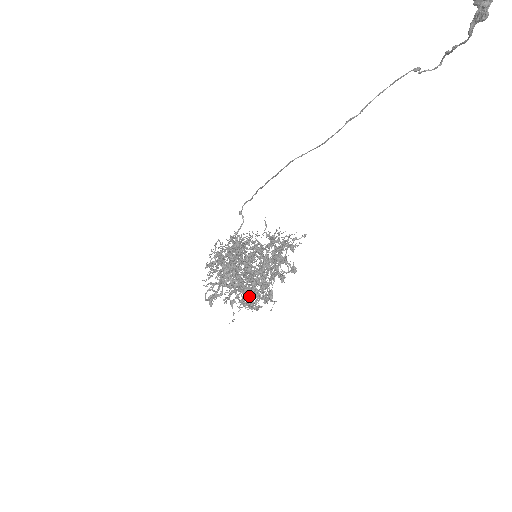
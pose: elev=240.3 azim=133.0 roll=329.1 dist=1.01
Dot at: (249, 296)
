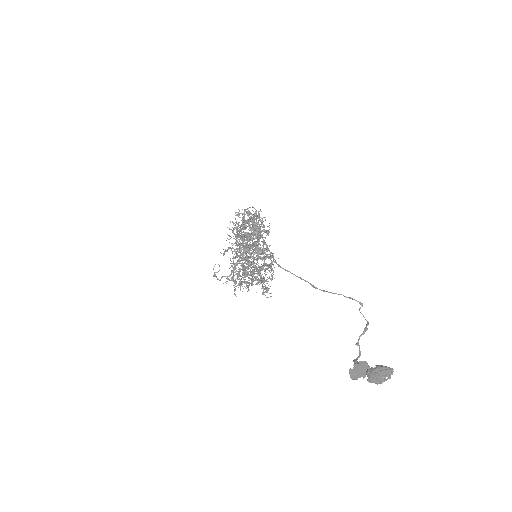
Dot at: occluded
